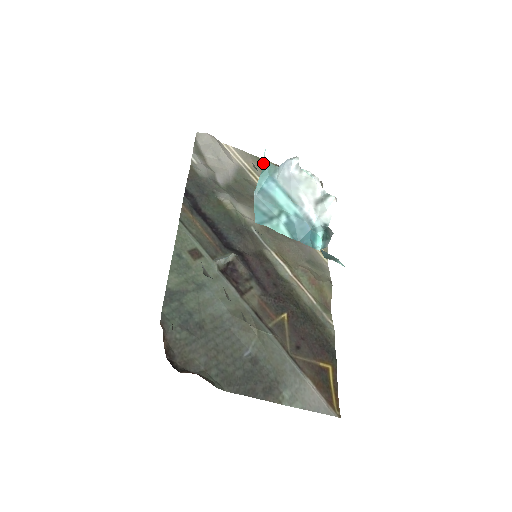
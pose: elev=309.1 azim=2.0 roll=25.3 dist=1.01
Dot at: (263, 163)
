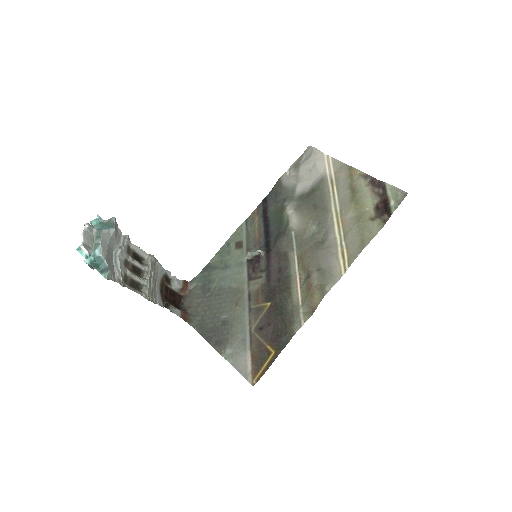
Dot at: (351, 173)
